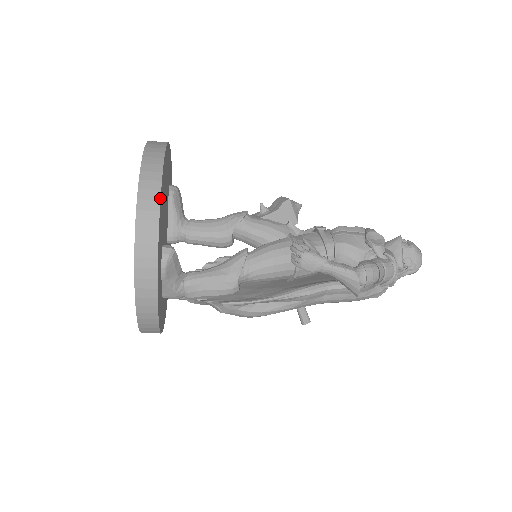
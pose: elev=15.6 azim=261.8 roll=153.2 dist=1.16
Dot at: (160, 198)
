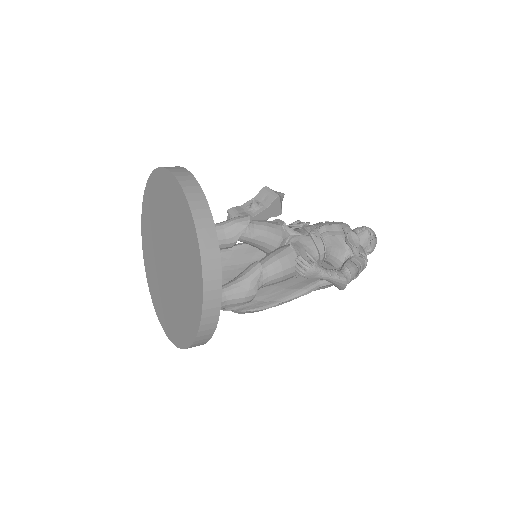
Dot at: (221, 266)
